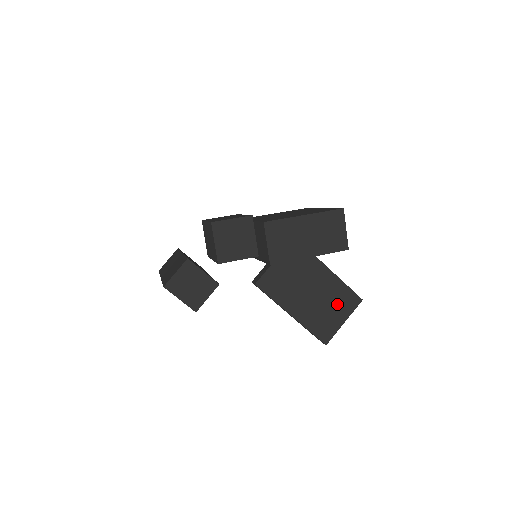
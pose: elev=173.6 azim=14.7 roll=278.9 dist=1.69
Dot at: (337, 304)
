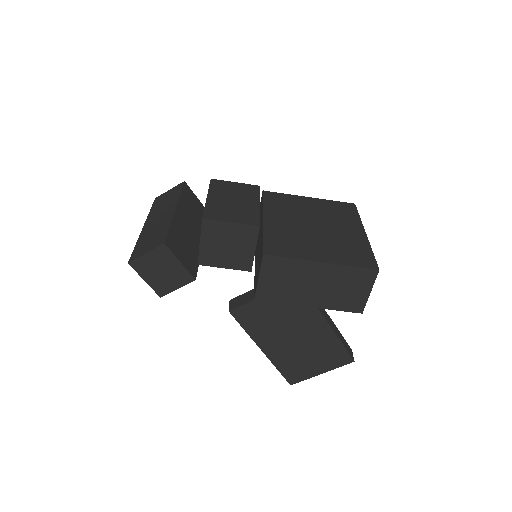
Dot at: (321, 356)
